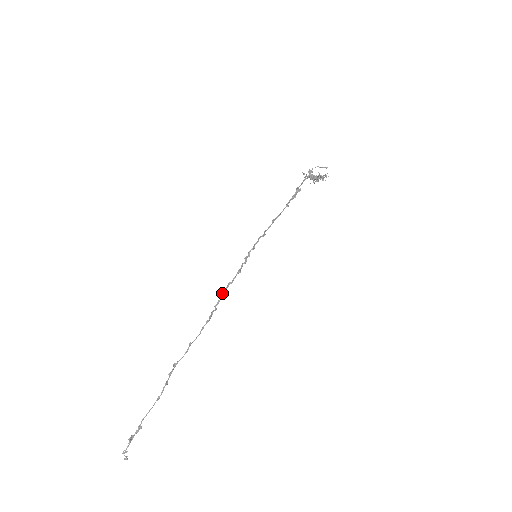
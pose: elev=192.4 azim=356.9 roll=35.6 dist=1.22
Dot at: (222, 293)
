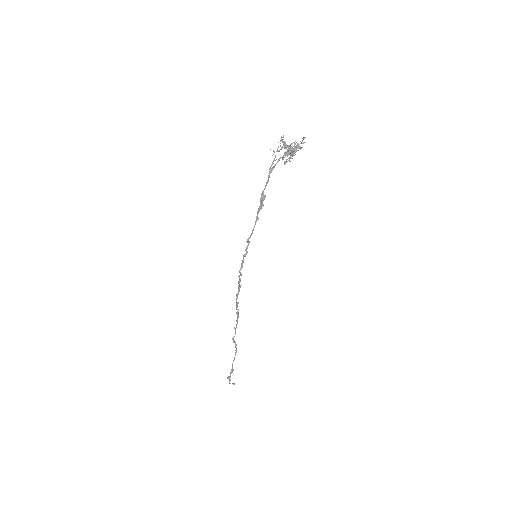
Dot at: occluded
